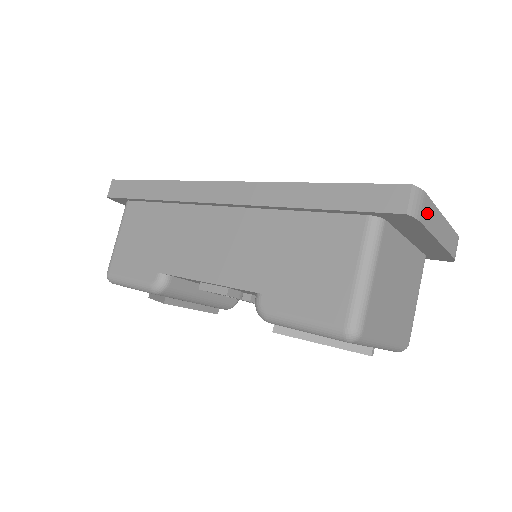
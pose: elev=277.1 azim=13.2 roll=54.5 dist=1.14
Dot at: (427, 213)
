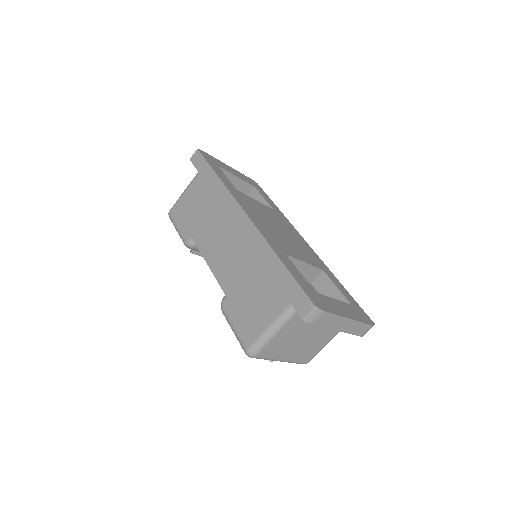
Dot at: (324, 320)
